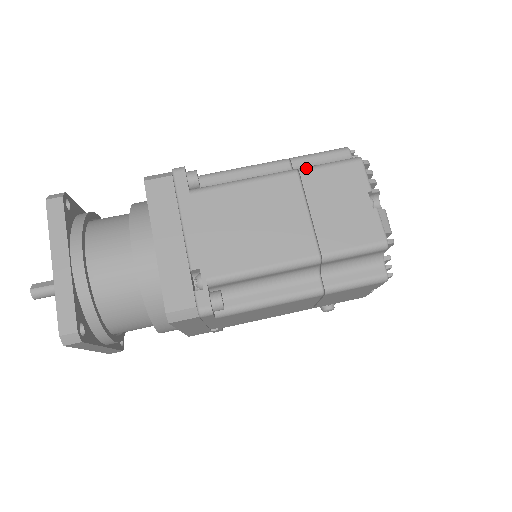
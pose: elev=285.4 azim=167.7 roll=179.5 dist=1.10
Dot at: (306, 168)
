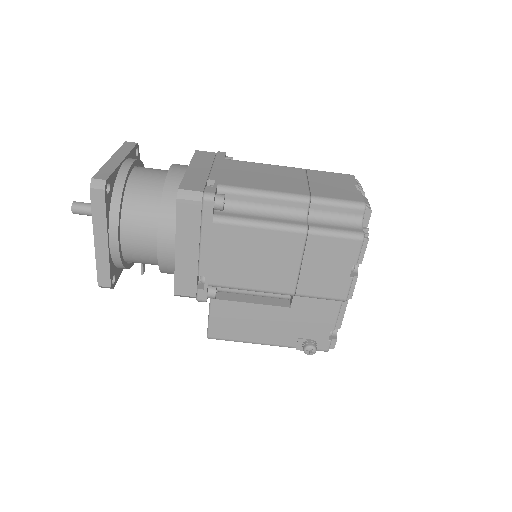
Dot at: (312, 170)
